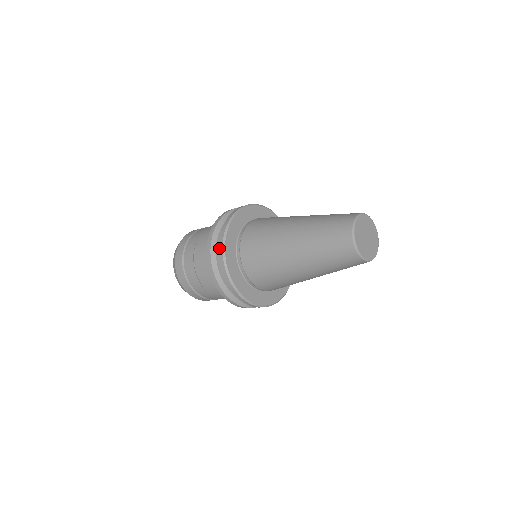
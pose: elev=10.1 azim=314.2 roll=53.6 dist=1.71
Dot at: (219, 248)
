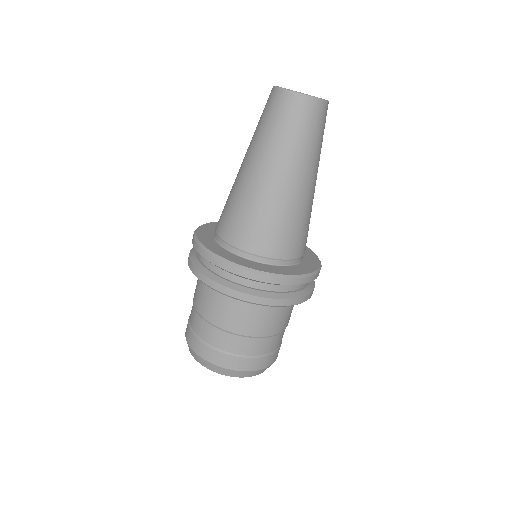
Dot at: (192, 242)
